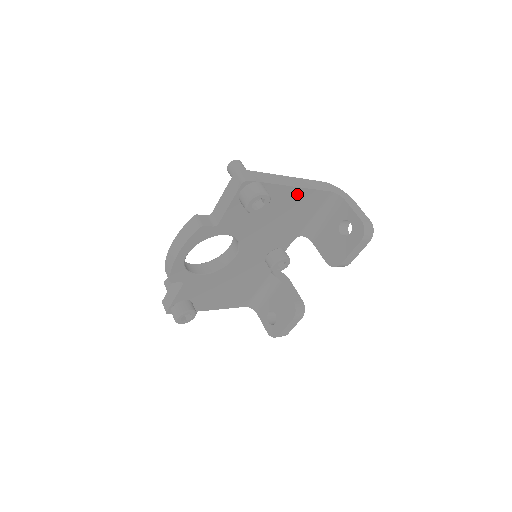
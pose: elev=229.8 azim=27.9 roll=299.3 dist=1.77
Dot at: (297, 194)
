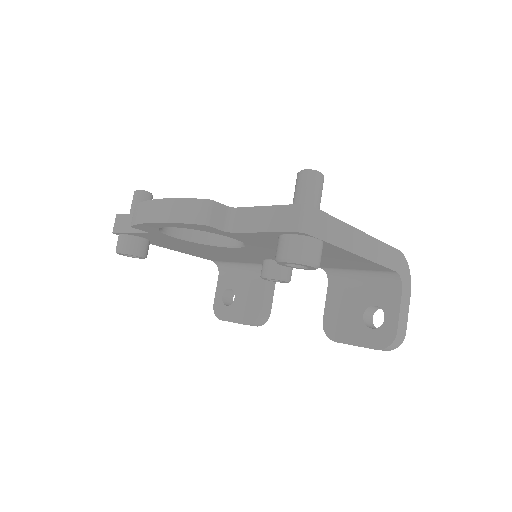
Dot at: (356, 258)
